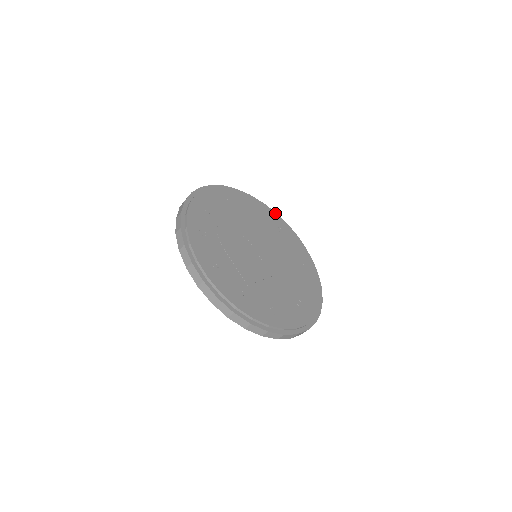
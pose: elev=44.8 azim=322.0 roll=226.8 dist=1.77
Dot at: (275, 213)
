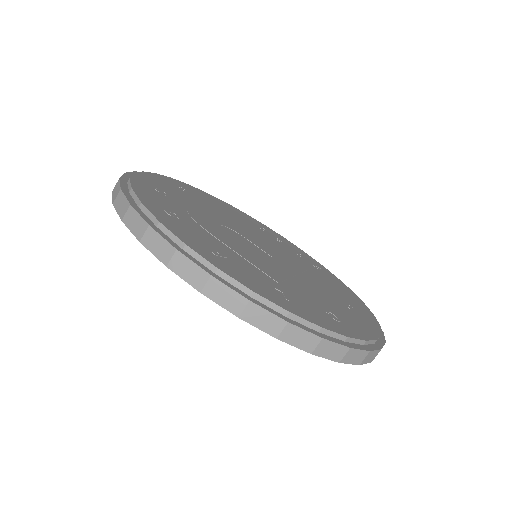
Dot at: (245, 214)
